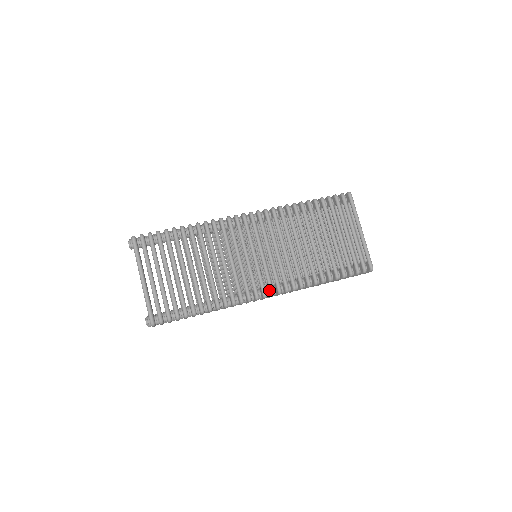
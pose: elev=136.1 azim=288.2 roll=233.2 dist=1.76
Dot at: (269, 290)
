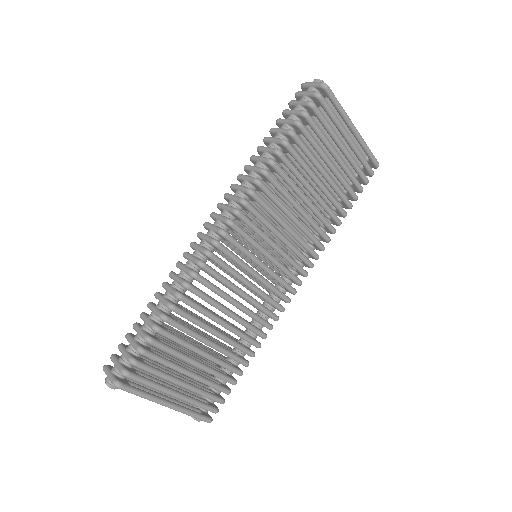
Dot at: (296, 284)
